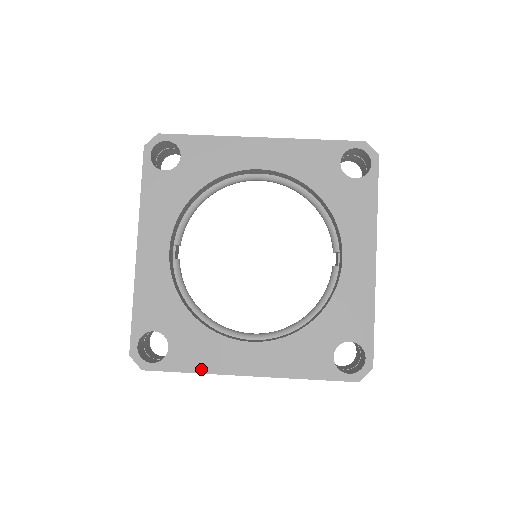
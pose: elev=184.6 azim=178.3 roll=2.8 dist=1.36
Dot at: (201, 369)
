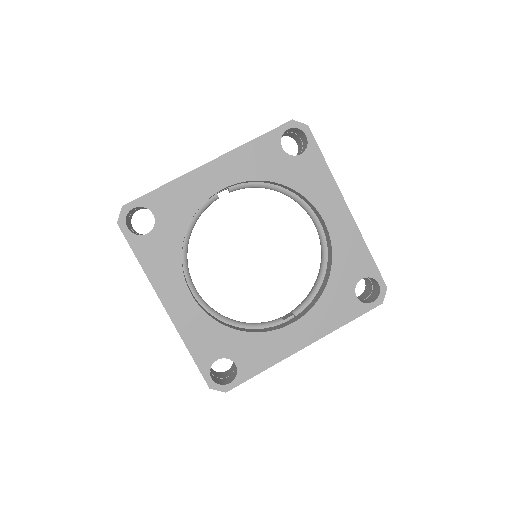
Dot at: (147, 269)
